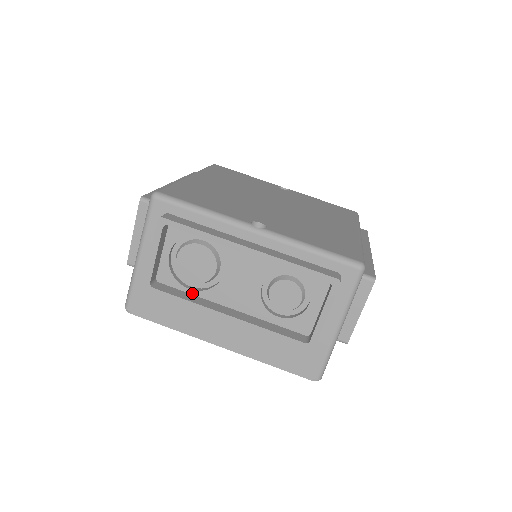
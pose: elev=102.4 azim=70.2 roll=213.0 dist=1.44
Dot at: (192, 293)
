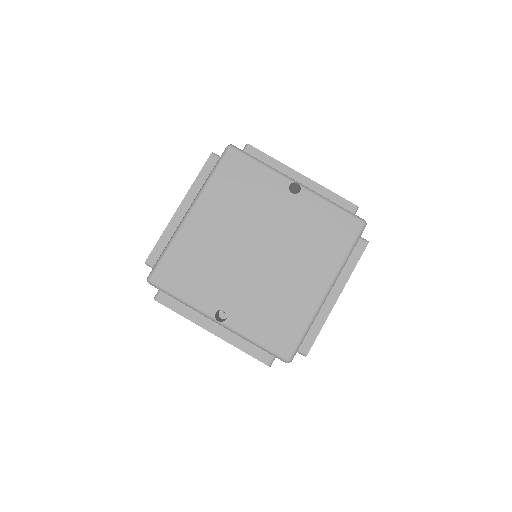
Dot at: occluded
